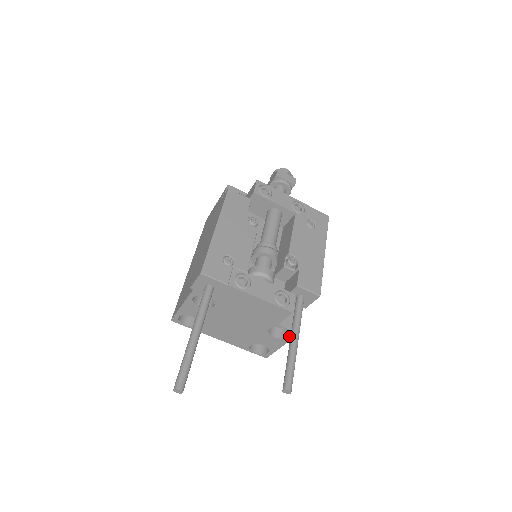
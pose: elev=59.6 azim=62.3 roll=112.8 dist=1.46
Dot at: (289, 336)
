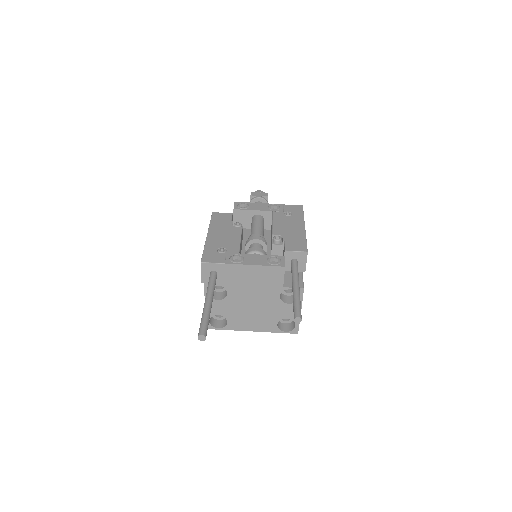
Dot at: occluded
